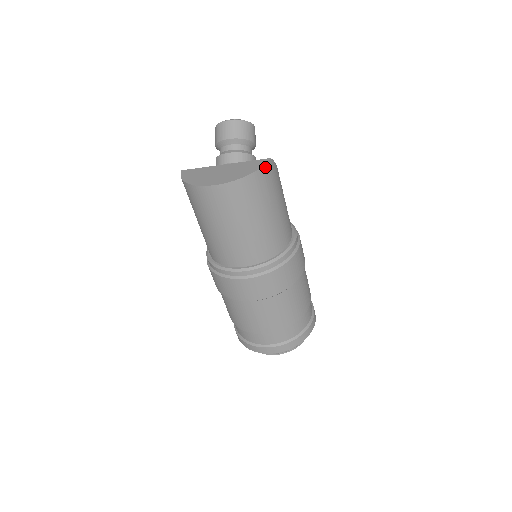
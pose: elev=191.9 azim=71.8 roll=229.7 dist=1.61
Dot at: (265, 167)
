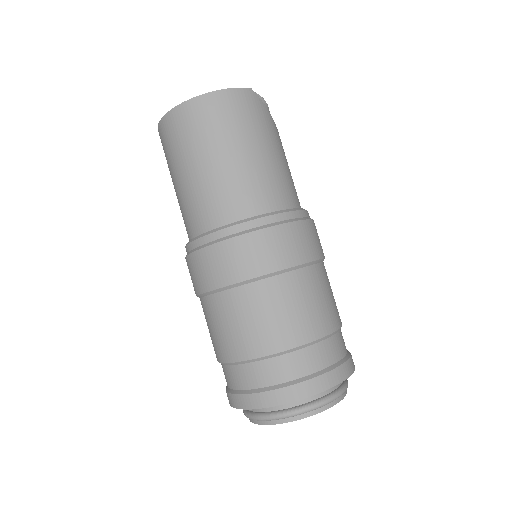
Dot at: (238, 91)
